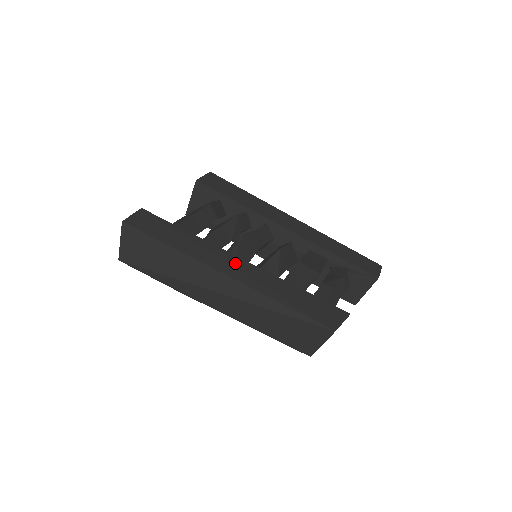
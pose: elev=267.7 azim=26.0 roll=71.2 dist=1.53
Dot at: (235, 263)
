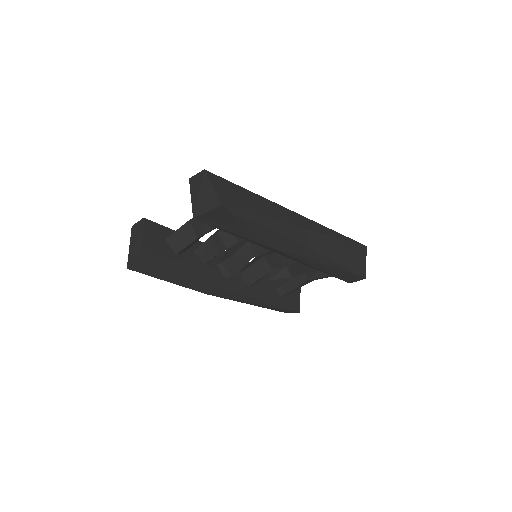
Dot at: occluded
